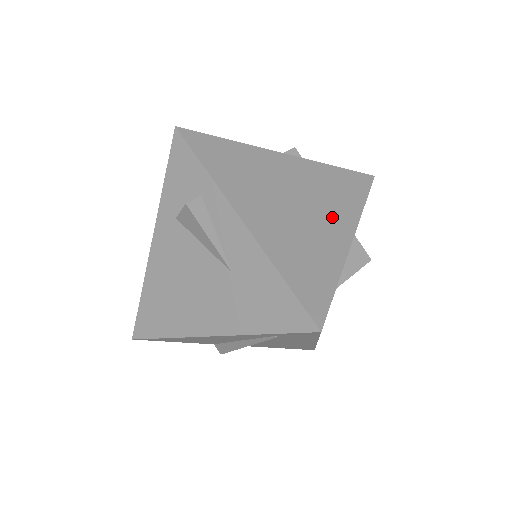
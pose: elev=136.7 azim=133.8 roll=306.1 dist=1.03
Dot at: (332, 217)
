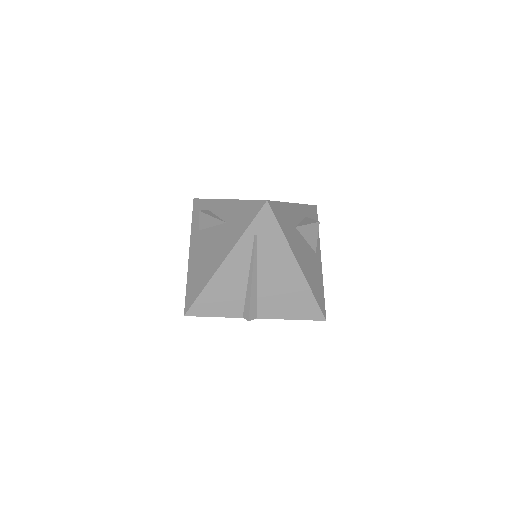
Dot at: occluded
